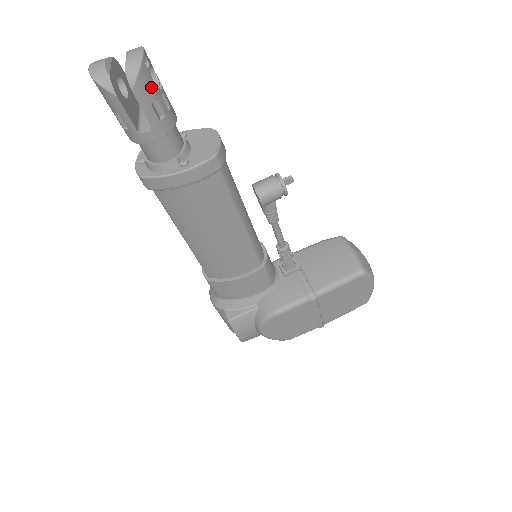
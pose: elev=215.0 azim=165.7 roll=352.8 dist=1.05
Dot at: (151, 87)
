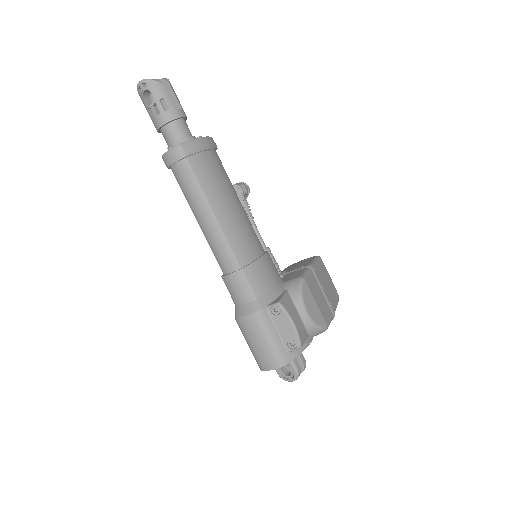
Dot at: occluded
